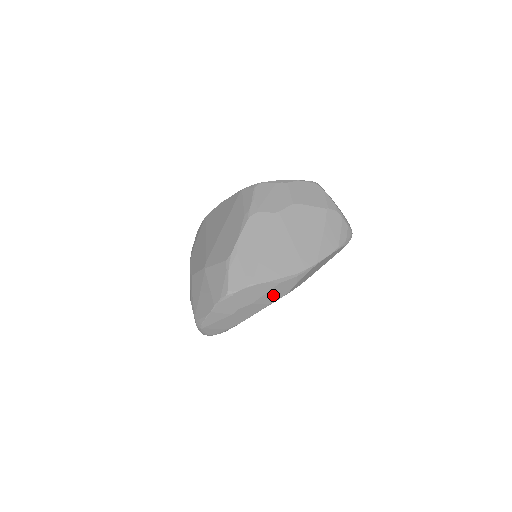
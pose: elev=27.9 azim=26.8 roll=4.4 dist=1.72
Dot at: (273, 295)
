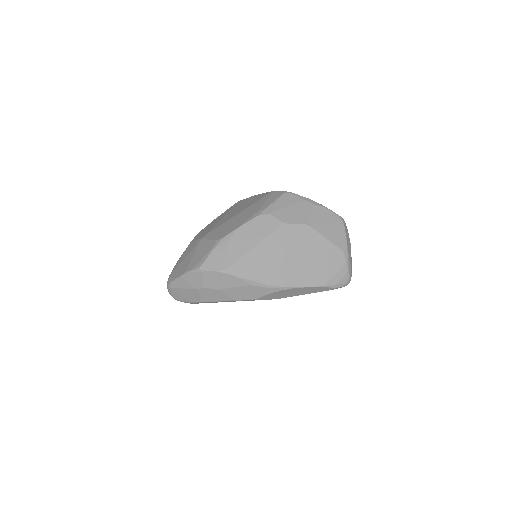
Dot at: (241, 293)
